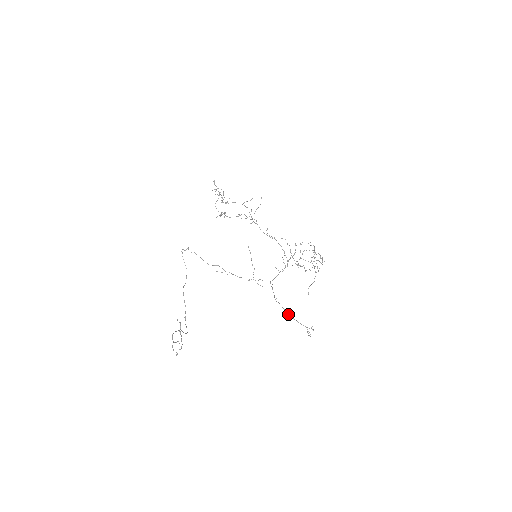
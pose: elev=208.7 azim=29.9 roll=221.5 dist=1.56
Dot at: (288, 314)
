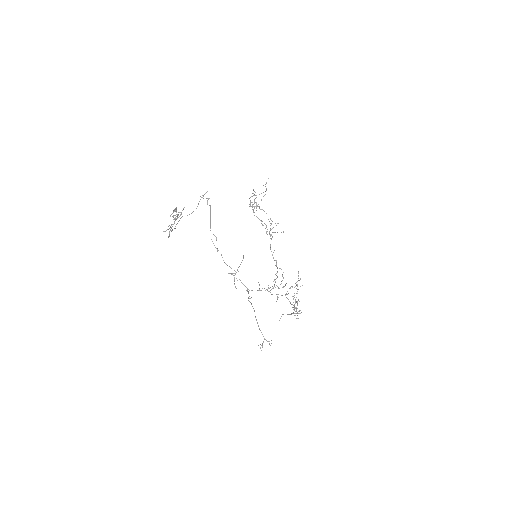
Dot at: occluded
